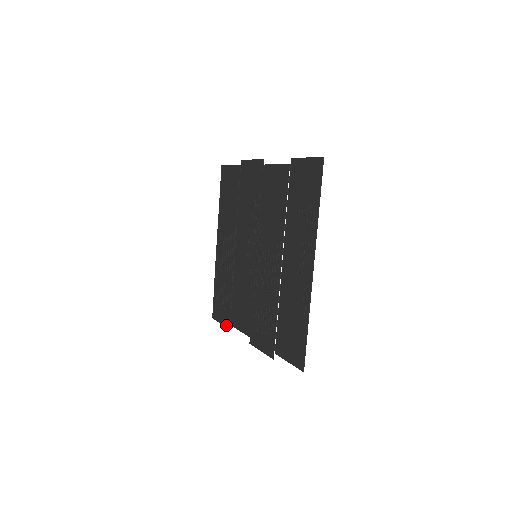
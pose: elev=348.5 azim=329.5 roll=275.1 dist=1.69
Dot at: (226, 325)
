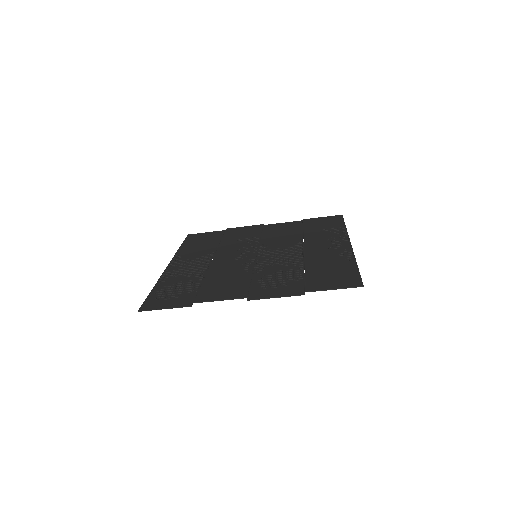
Dot at: (182, 305)
